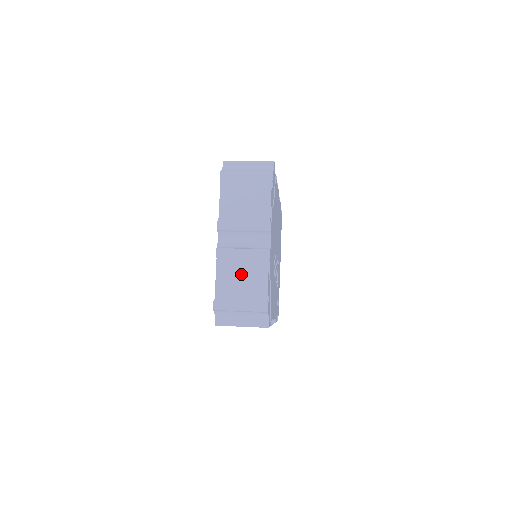
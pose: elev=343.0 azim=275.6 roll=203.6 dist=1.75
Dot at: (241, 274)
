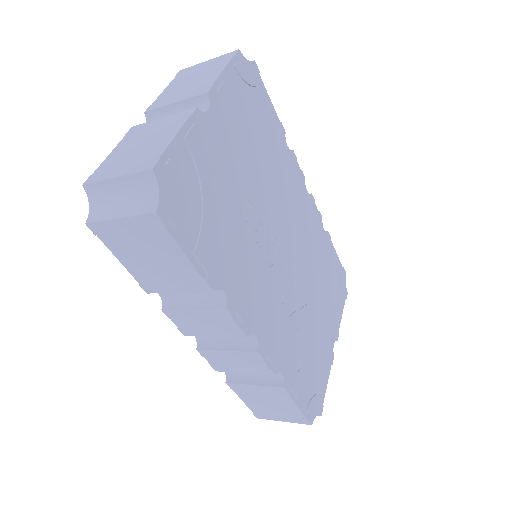
Dot at: (144, 140)
